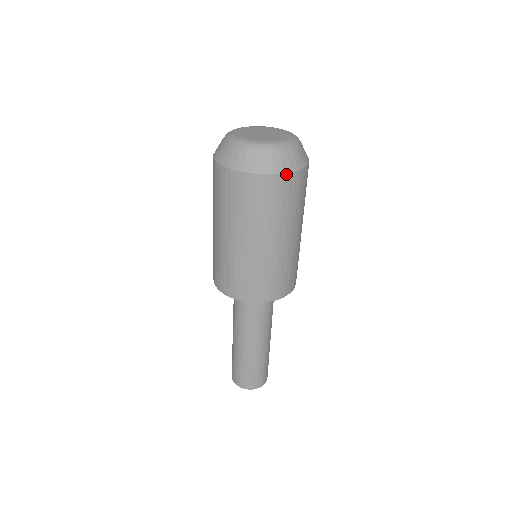
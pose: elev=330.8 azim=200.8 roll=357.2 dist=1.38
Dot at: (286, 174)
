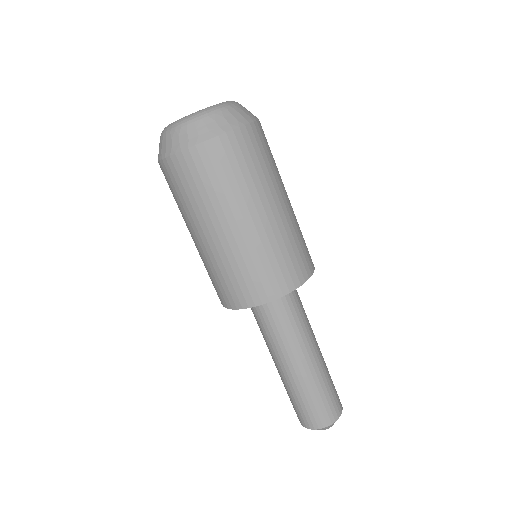
Dot at: (206, 143)
